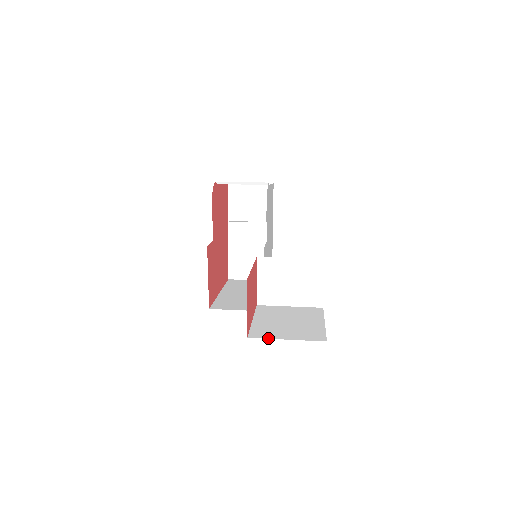
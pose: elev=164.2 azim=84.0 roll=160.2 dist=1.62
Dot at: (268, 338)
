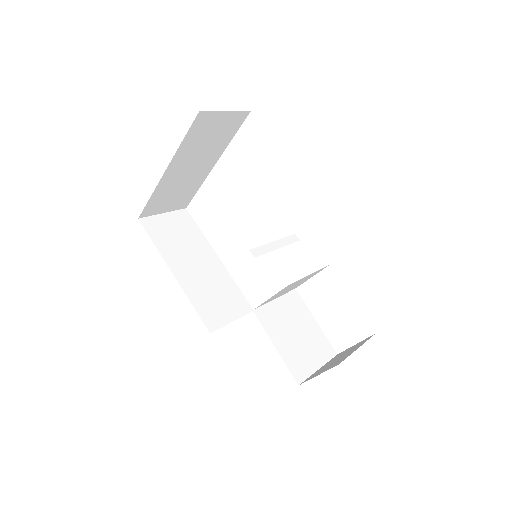
Dot at: (310, 376)
